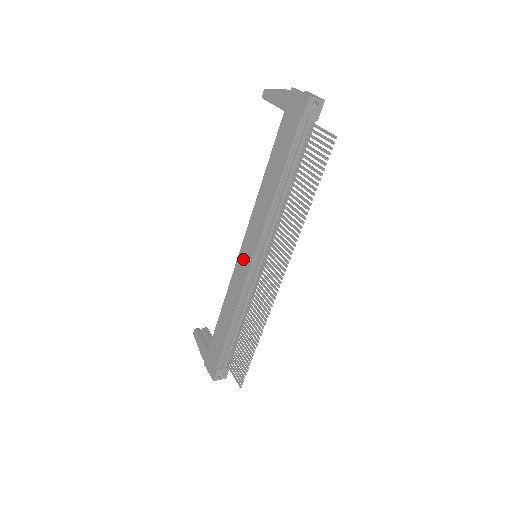
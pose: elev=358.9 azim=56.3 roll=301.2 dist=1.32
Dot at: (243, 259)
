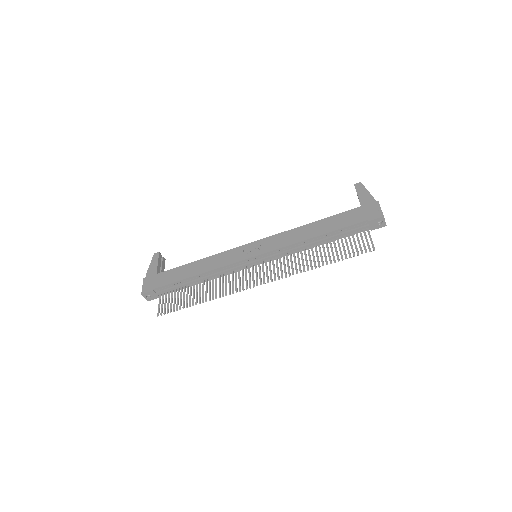
Dot at: (247, 249)
